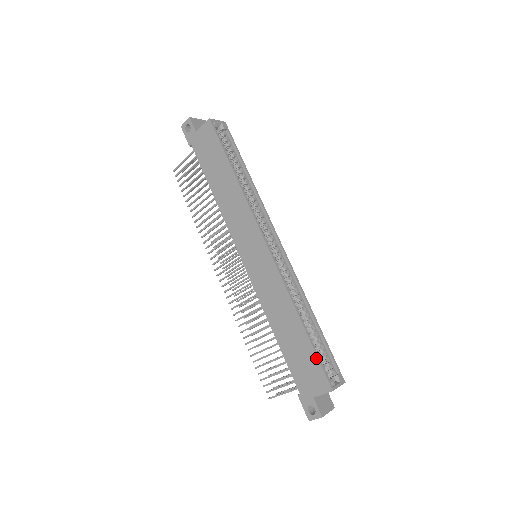
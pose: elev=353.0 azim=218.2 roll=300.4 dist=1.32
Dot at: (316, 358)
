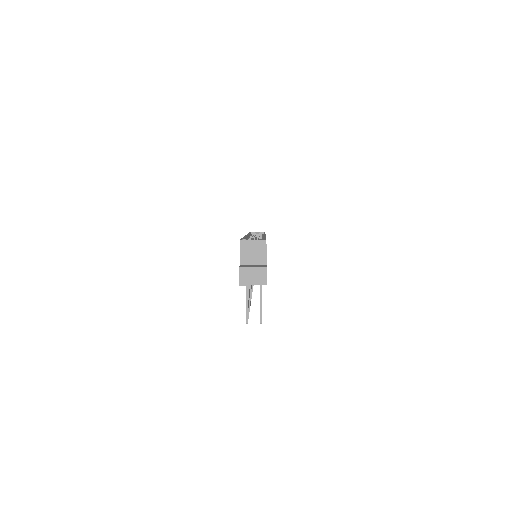
Dot at: occluded
